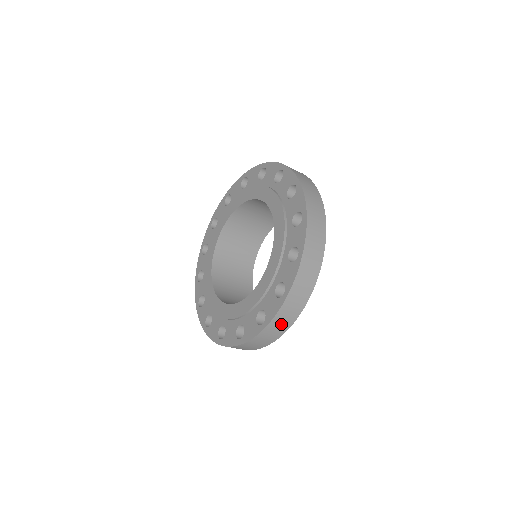
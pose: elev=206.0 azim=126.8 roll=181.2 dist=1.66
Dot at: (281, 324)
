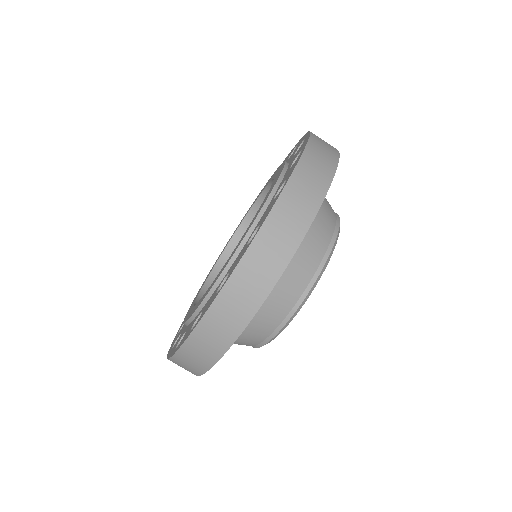
Dot at: (214, 337)
